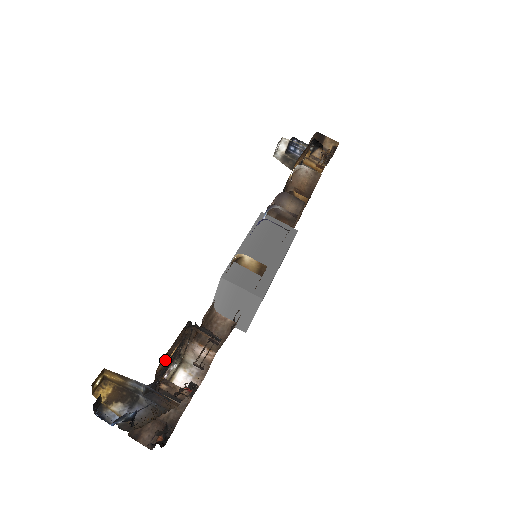
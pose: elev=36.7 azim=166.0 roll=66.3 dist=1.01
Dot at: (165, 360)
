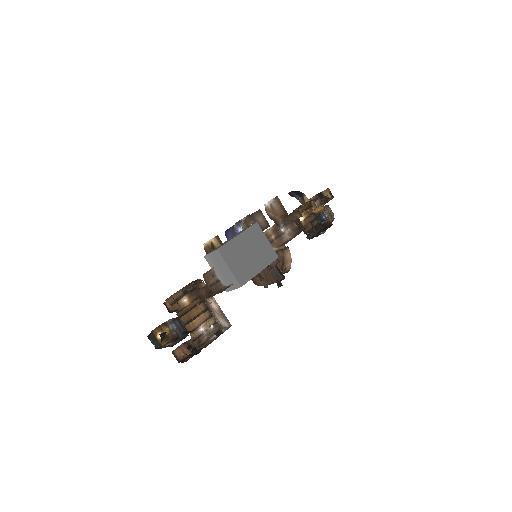
Dot at: (175, 300)
